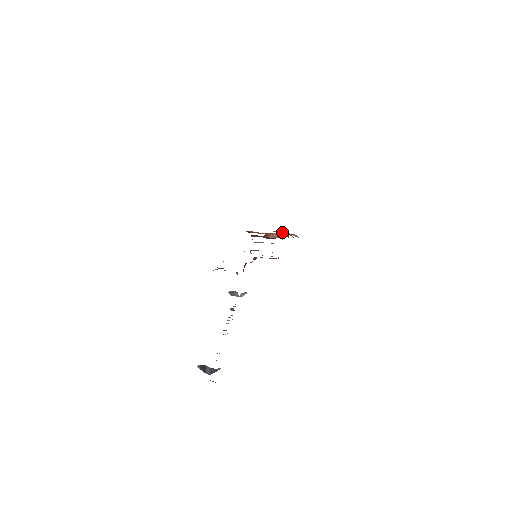
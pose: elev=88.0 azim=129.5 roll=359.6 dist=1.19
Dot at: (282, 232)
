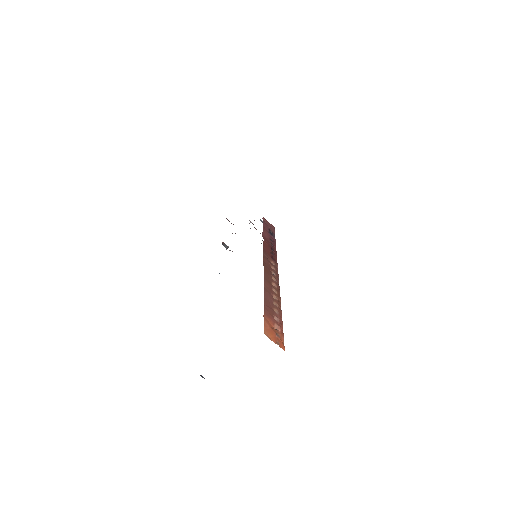
Dot at: (279, 339)
